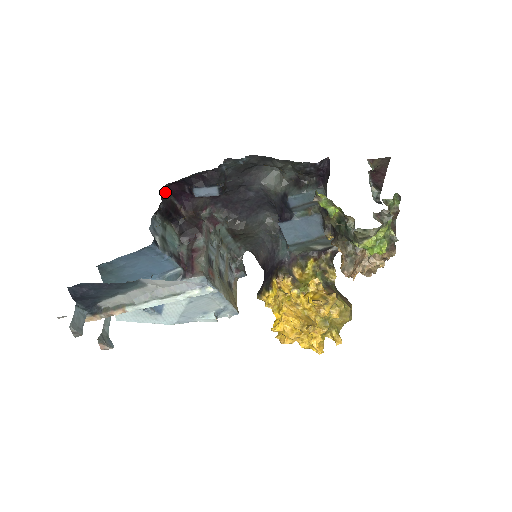
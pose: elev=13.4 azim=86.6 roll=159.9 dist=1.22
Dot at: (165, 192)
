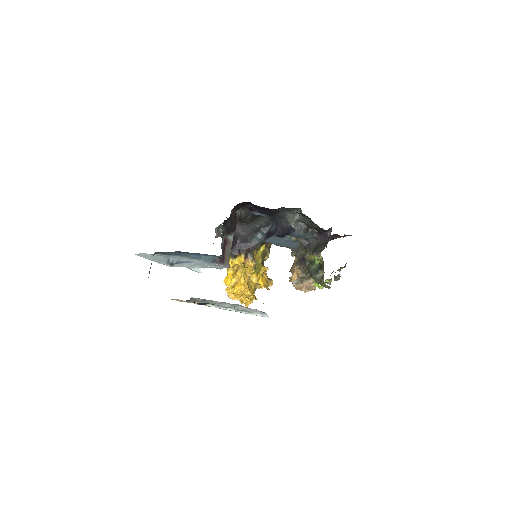
Dot at: occluded
